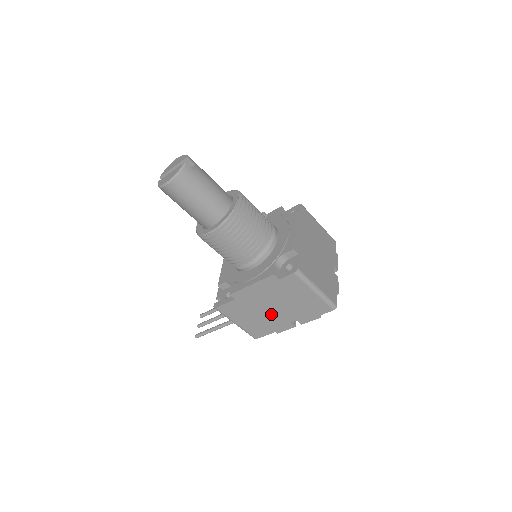
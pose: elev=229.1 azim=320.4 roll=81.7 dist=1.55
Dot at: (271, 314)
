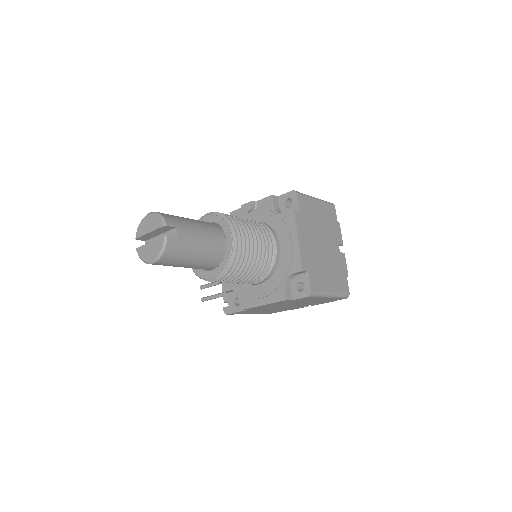
Dot at: (283, 308)
